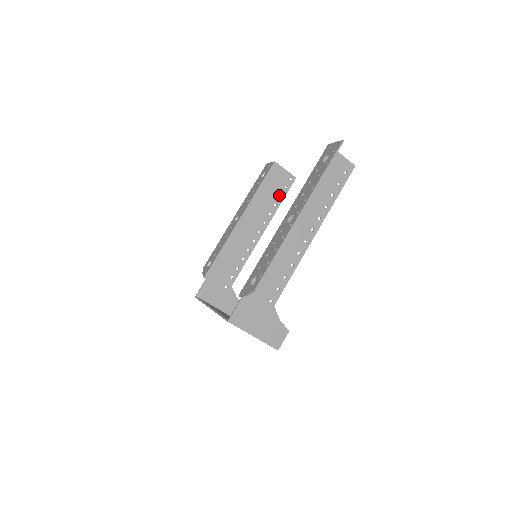
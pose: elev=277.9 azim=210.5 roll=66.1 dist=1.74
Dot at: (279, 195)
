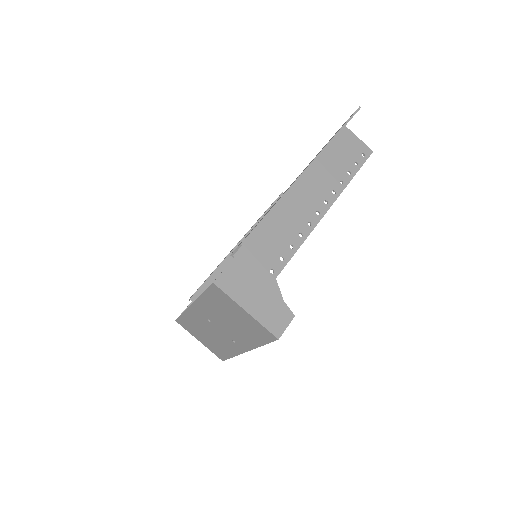
Dot at: occluded
